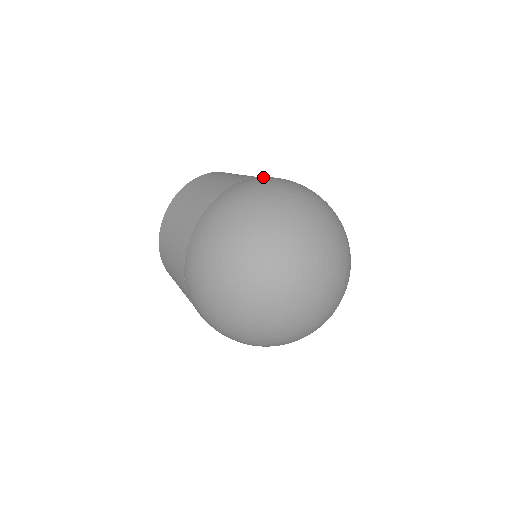
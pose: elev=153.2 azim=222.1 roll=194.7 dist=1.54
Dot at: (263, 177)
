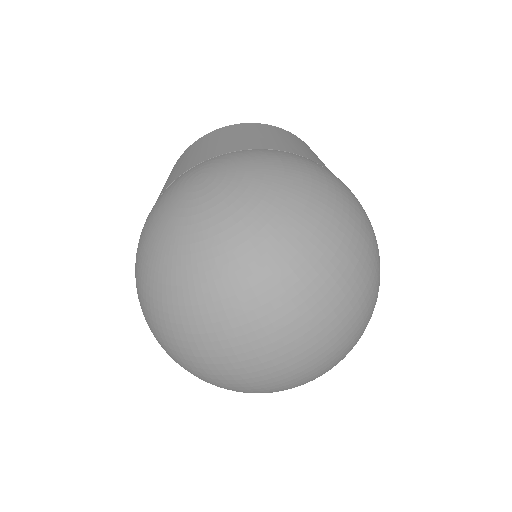
Dot at: occluded
